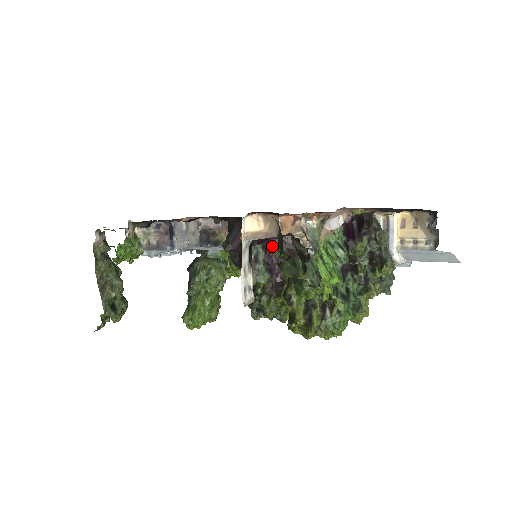
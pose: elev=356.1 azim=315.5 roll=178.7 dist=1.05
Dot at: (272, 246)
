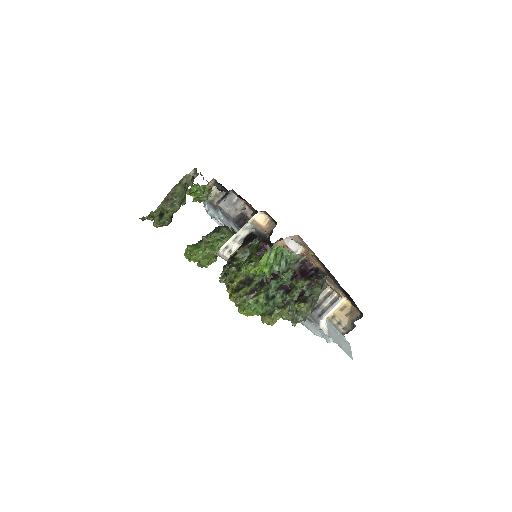
Dot at: (265, 249)
